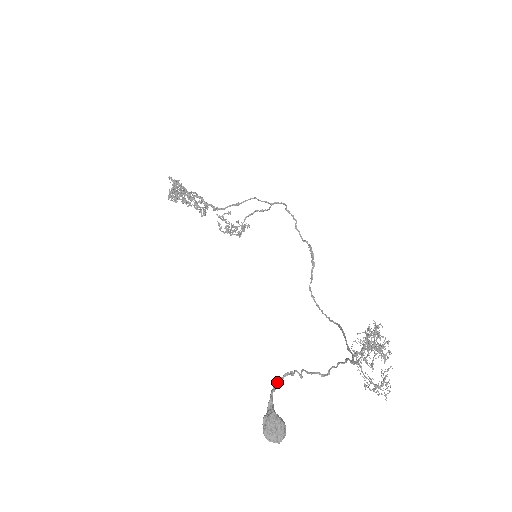
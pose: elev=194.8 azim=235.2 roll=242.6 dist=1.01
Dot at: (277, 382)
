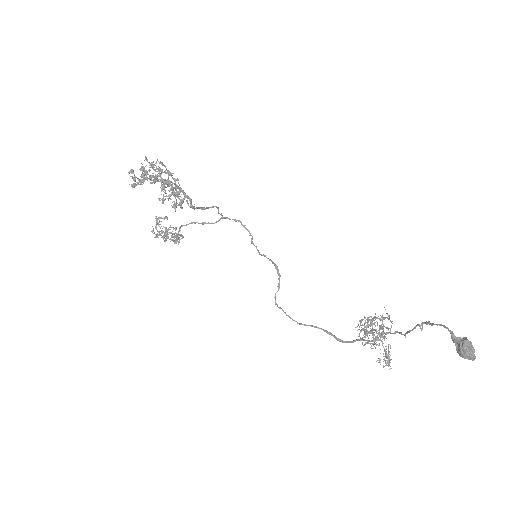
Dot at: (438, 324)
